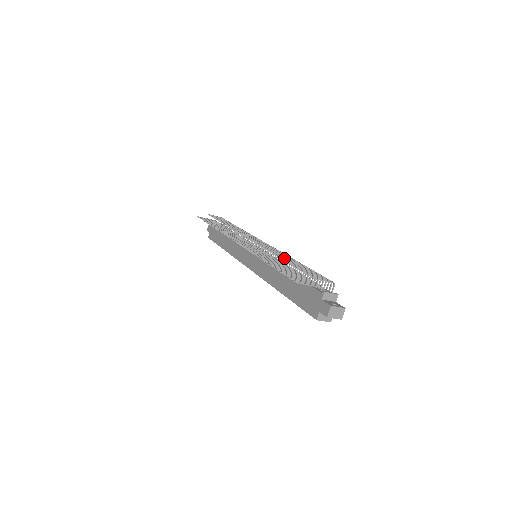
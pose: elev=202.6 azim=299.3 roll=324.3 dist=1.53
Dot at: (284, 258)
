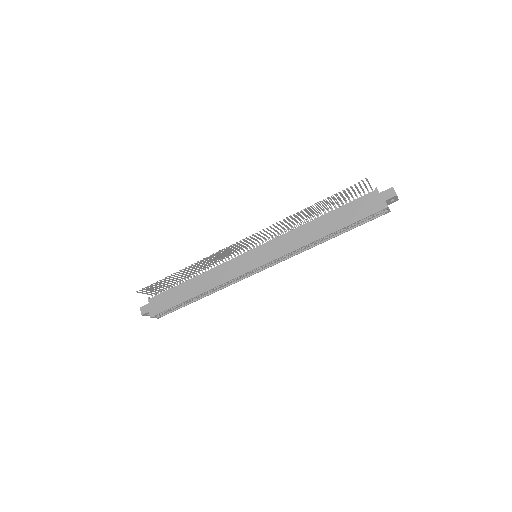
Dot at: (312, 207)
